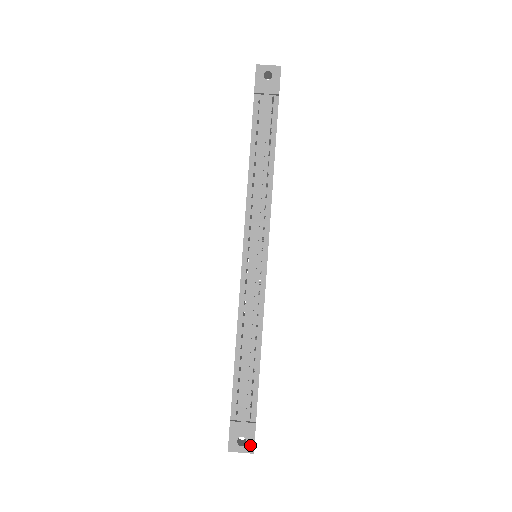
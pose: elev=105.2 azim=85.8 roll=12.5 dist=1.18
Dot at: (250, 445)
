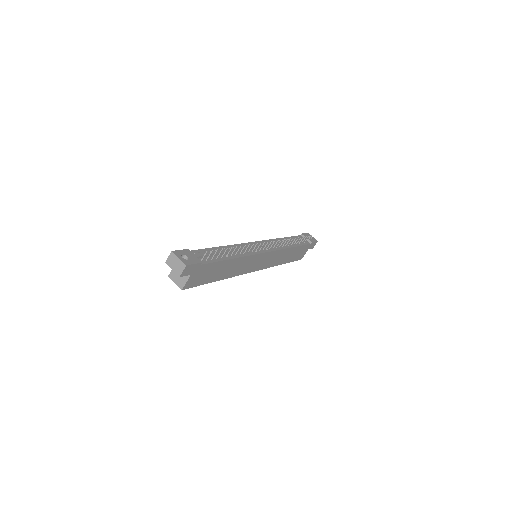
Dot at: (188, 262)
